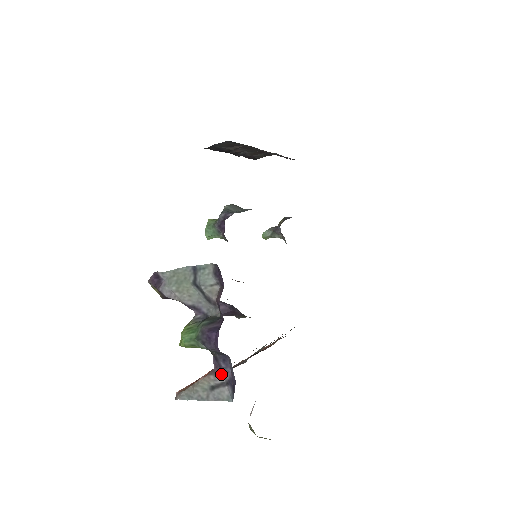
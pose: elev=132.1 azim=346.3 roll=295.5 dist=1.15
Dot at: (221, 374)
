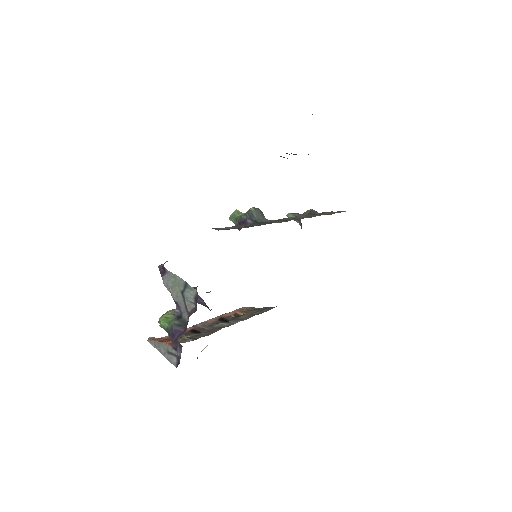
Dot at: (176, 350)
